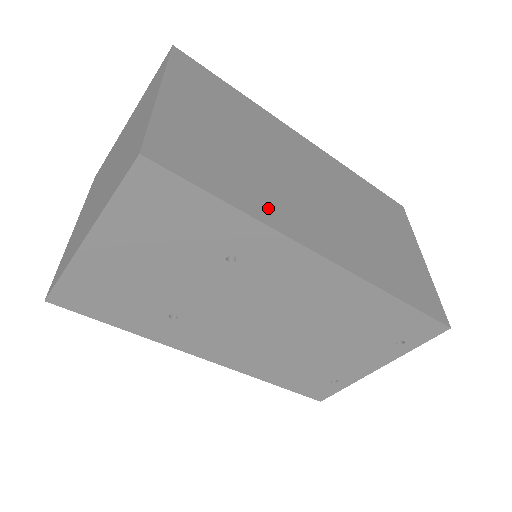
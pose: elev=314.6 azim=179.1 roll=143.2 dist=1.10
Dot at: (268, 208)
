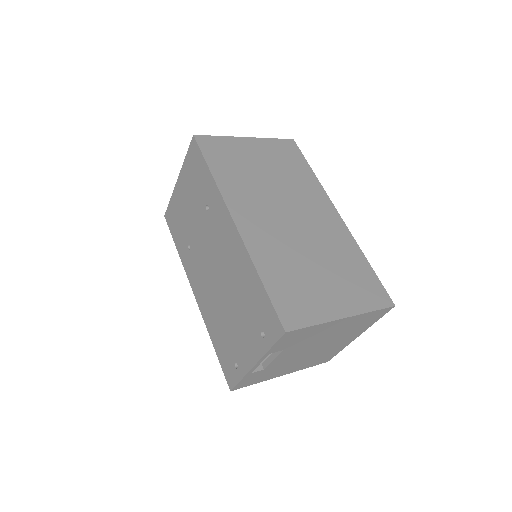
Dot at: (232, 187)
